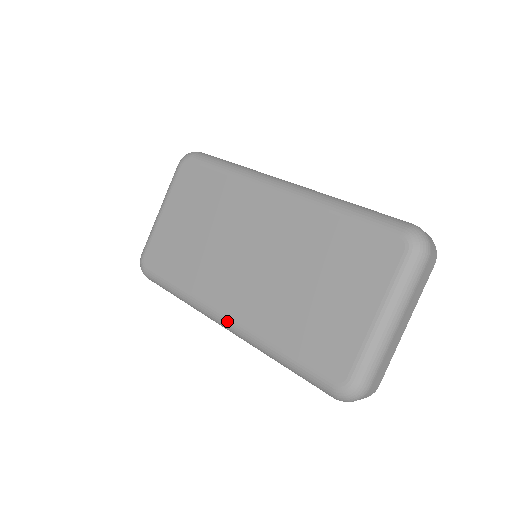
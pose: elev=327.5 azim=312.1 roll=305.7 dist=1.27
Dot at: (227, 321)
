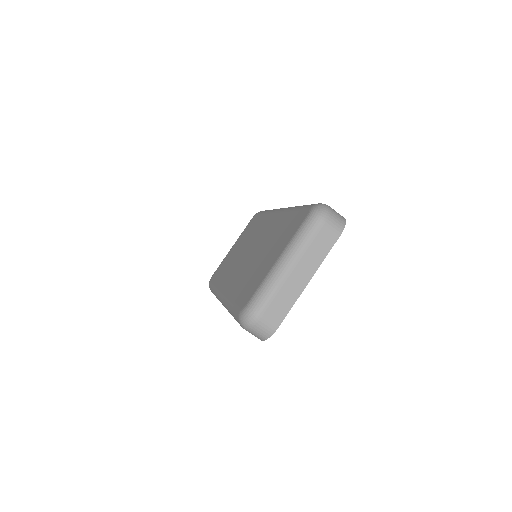
Dot at: (221, 295)
